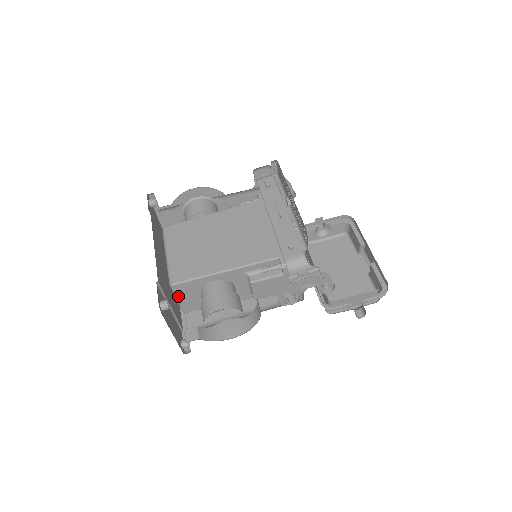
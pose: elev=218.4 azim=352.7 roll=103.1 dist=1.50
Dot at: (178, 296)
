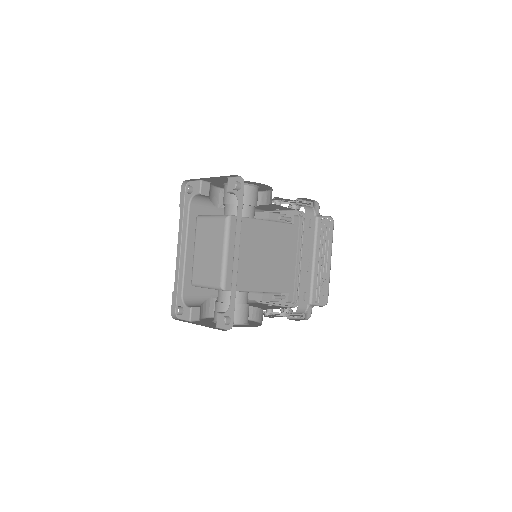
Dot at: occluded
